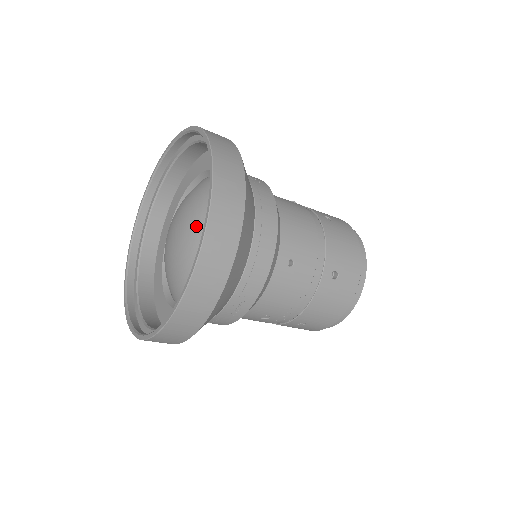
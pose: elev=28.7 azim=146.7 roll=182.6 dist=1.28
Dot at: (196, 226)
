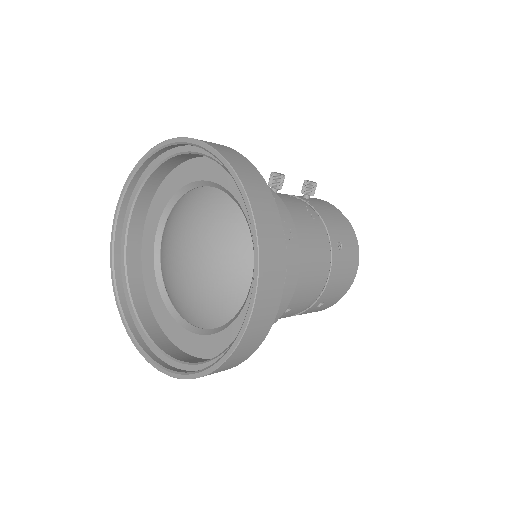
Dot at: (211, 283)
